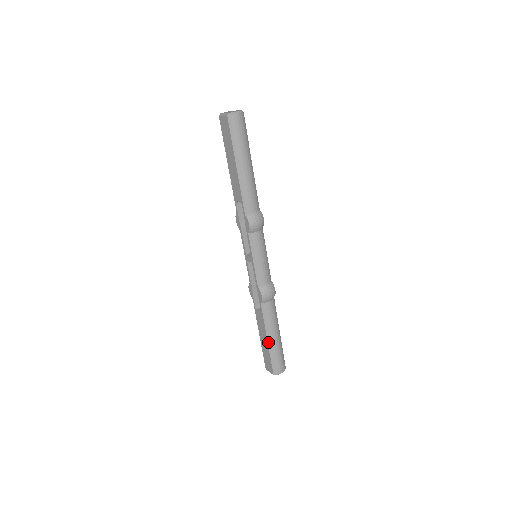
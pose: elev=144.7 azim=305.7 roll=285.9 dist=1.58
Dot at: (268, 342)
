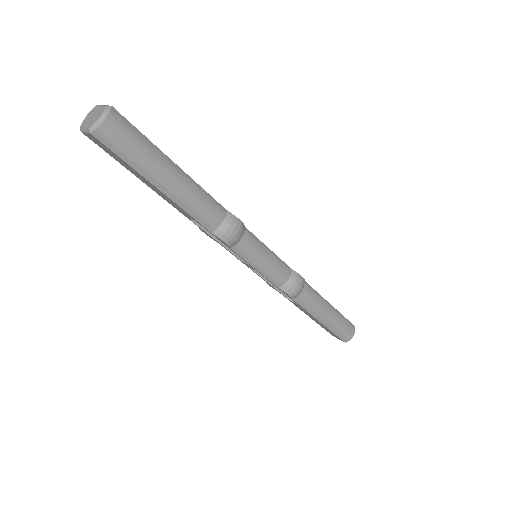
Dot at: (322, 323)
